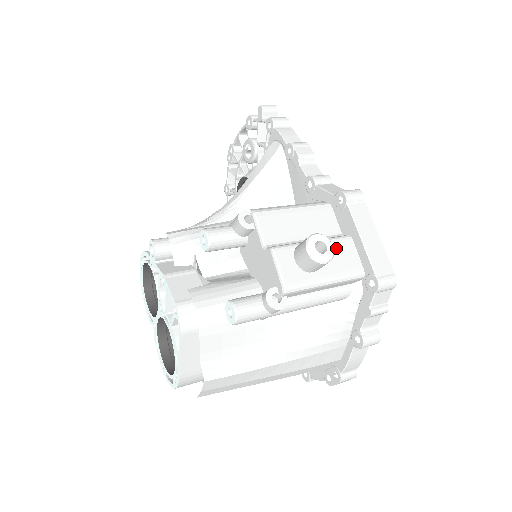
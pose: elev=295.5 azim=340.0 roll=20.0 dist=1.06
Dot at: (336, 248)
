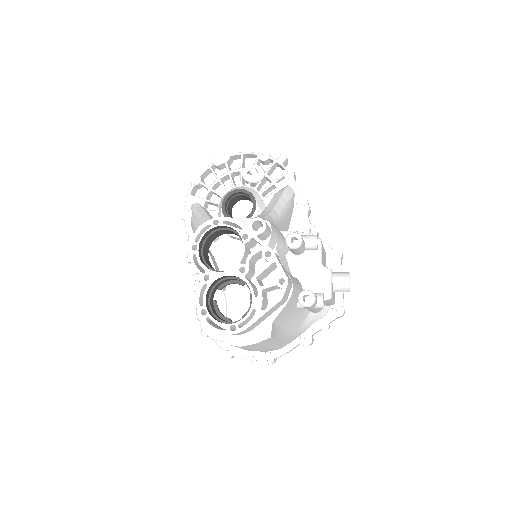
Dot at: occluded
